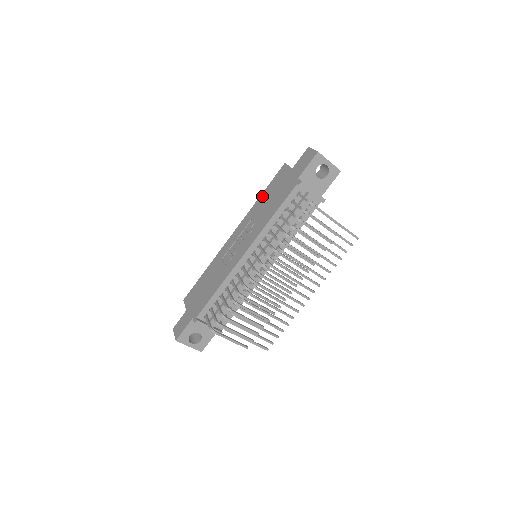
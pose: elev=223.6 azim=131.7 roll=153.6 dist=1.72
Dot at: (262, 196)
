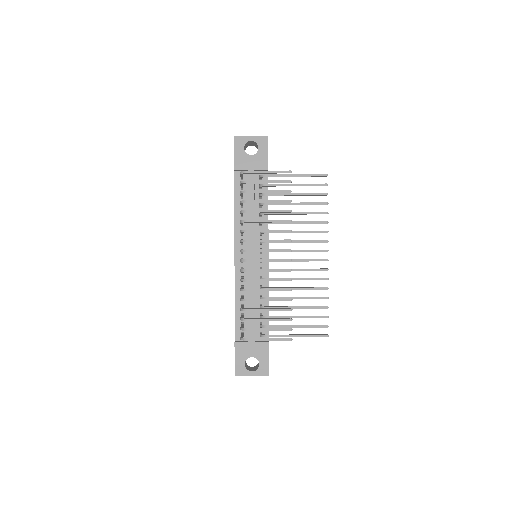
Dot at: occluded
